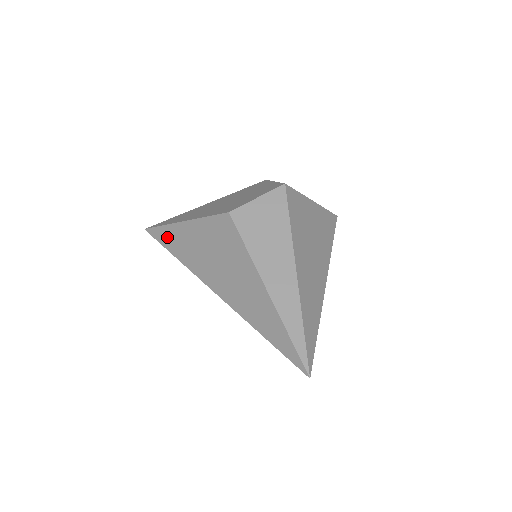
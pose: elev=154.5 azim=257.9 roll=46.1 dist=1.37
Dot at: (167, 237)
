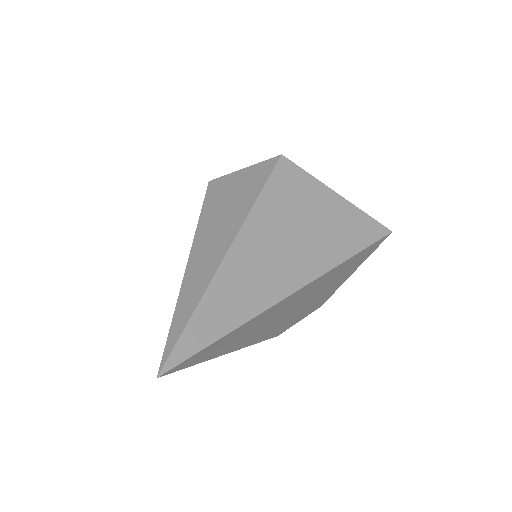
Dot at: occluded
